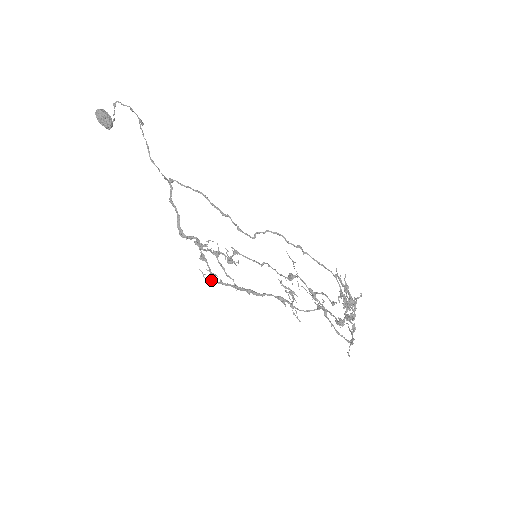
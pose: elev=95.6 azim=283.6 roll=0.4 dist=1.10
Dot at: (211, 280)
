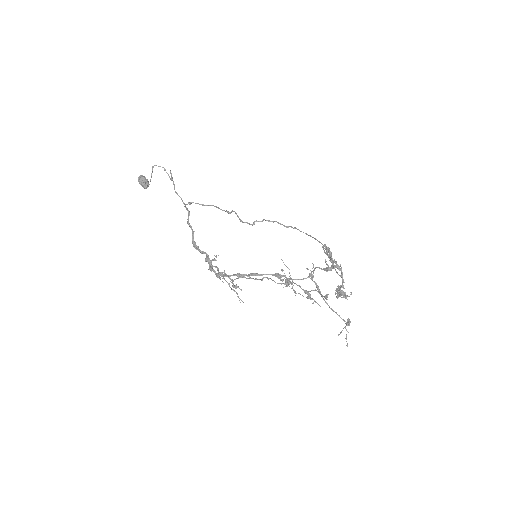
Dot at: (218, 275)
